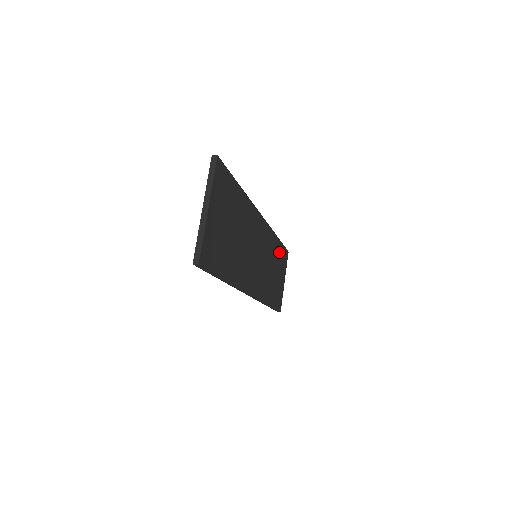
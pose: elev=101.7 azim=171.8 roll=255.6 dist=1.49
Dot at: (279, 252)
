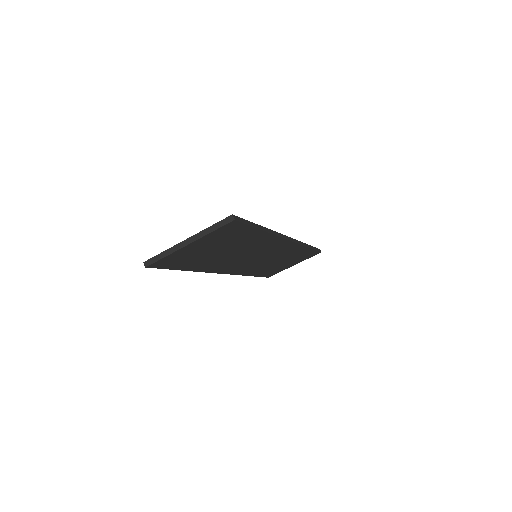
Dot at: (302, 253)
